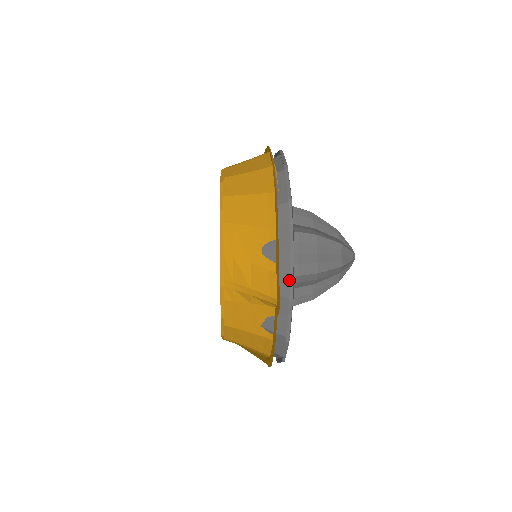
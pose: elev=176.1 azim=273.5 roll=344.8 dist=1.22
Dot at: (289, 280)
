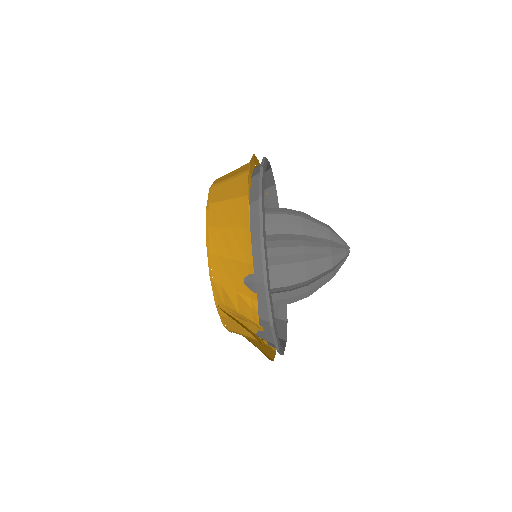
Dot at: (269, 308)
